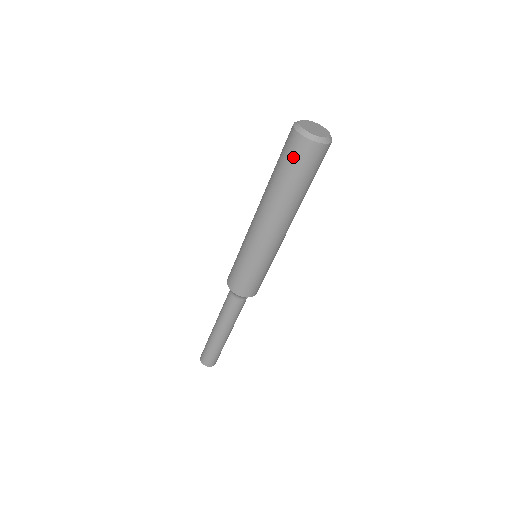
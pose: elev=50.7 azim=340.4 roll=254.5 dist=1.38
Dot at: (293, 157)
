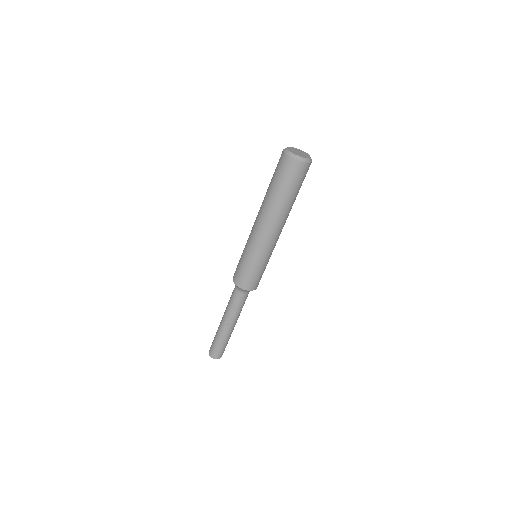
Dot at: (283, 172)
